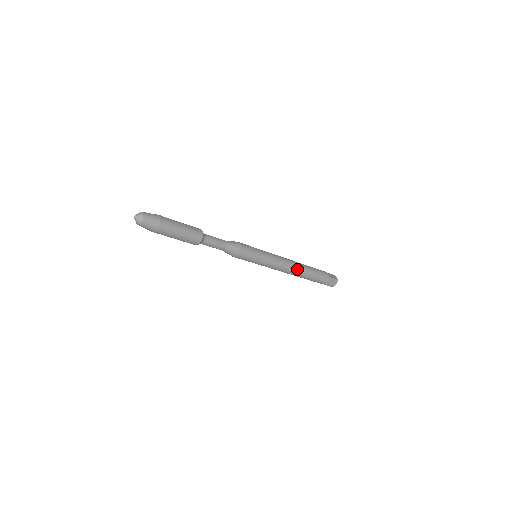
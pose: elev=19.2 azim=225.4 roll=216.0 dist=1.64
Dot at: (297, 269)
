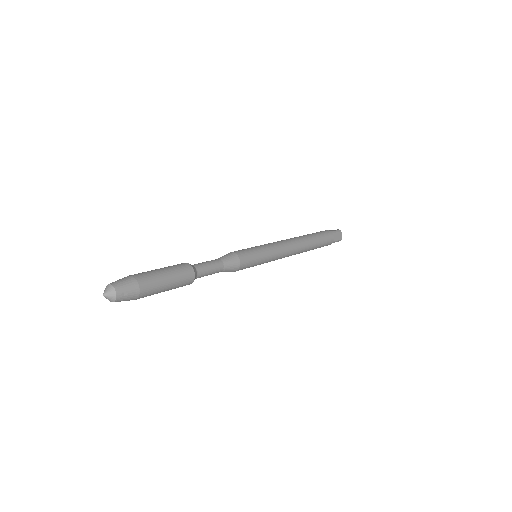
Dot at: (299, 253)
